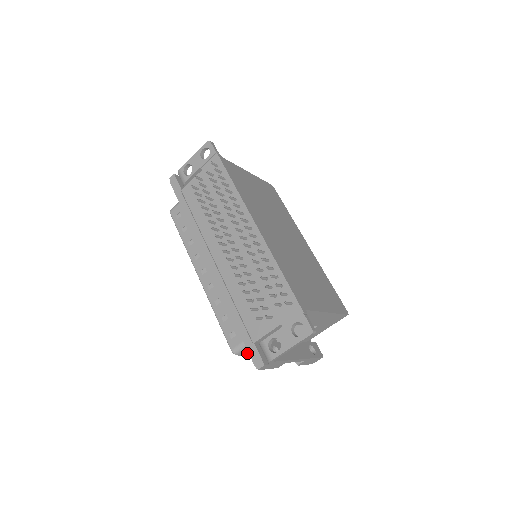
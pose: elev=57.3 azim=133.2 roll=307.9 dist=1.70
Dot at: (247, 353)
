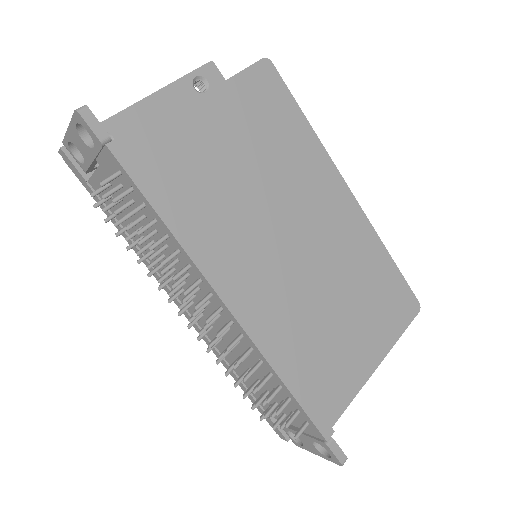
Dot at: occluded
